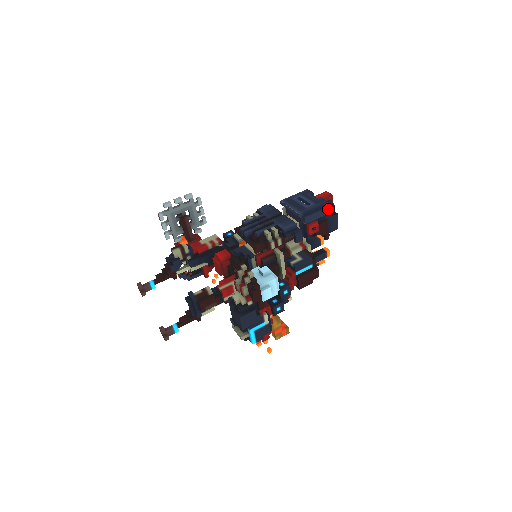
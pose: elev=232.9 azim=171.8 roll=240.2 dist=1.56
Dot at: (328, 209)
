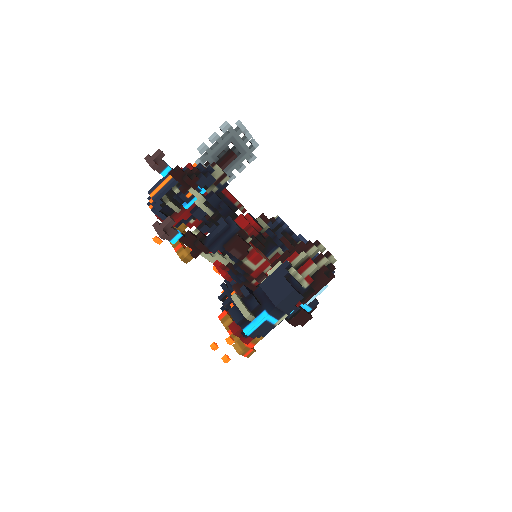
Dot at: occluded
